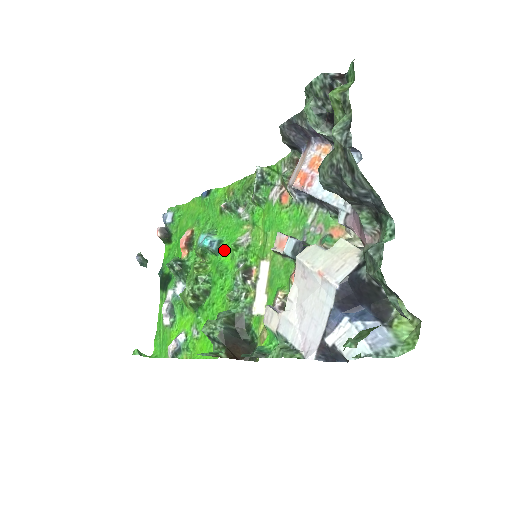
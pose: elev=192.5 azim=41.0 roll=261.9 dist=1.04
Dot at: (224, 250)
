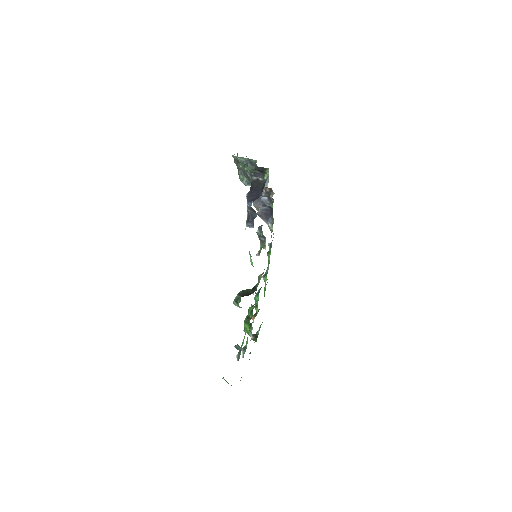
Dot at: occluded
